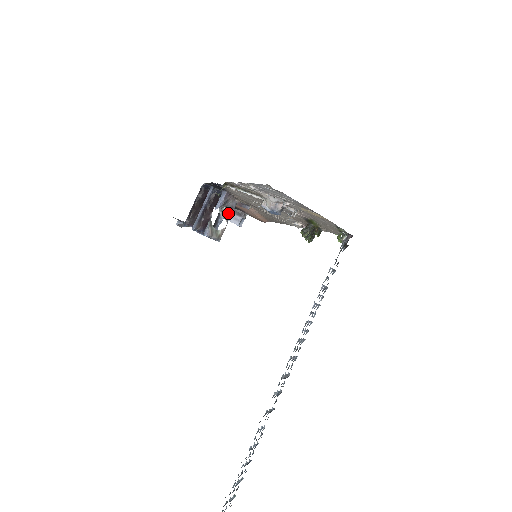
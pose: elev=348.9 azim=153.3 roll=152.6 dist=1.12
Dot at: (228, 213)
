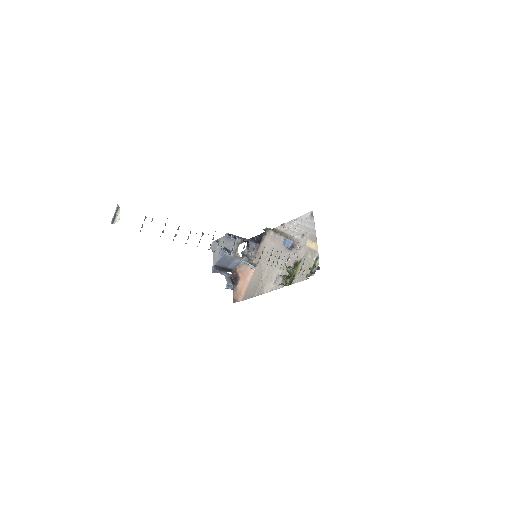
Dot at: (245, 257)
